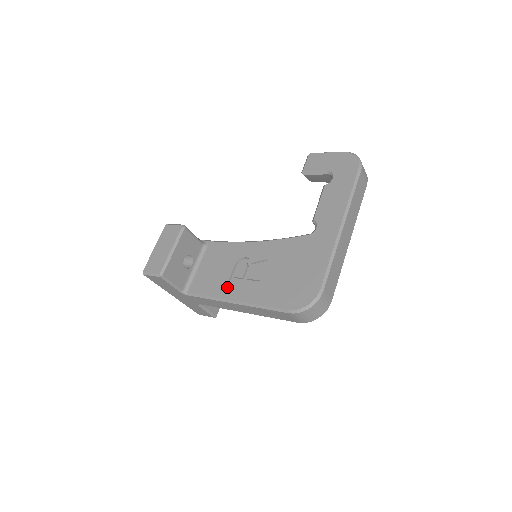
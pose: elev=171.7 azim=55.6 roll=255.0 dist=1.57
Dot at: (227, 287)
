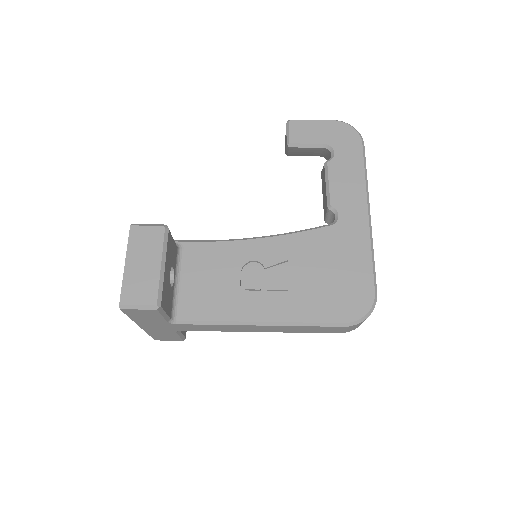
Dot at: (242, 305)
